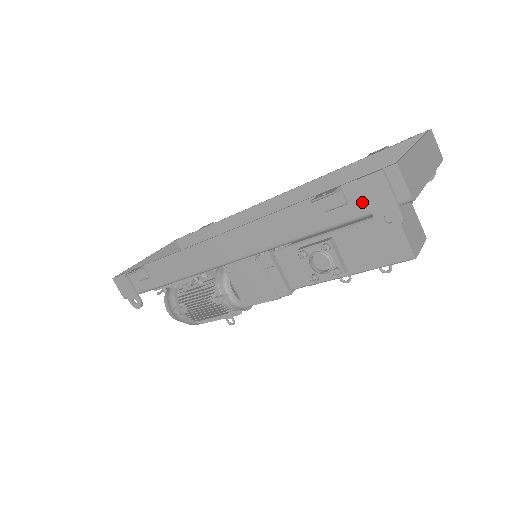
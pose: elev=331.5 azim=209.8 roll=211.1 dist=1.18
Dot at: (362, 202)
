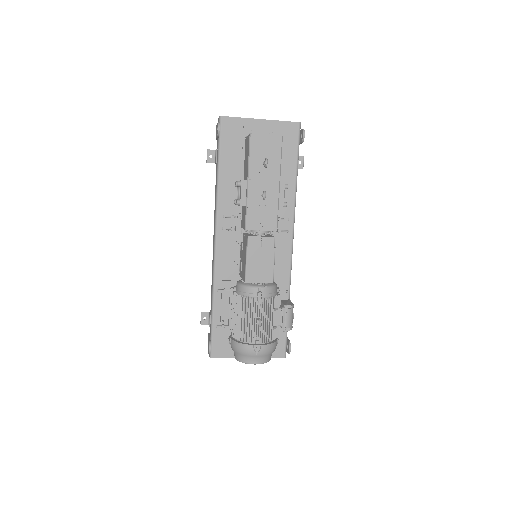
Dot at: occluded
